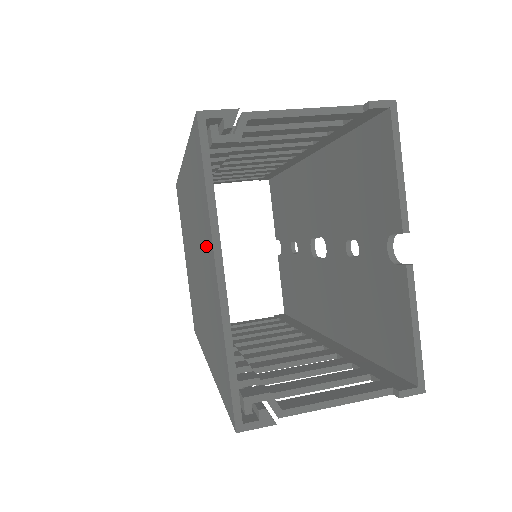
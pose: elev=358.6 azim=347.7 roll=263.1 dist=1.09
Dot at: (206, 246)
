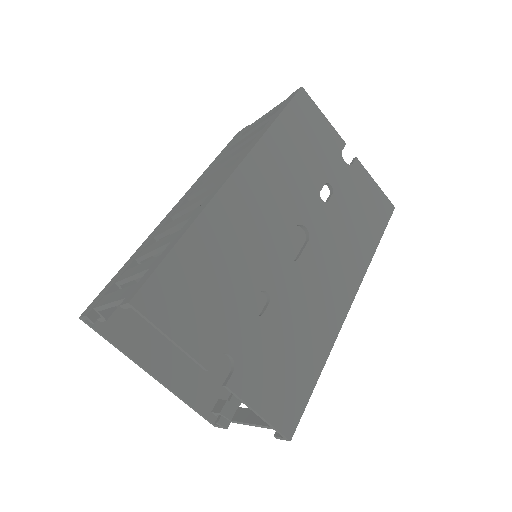
Dot at: (160, 337)
